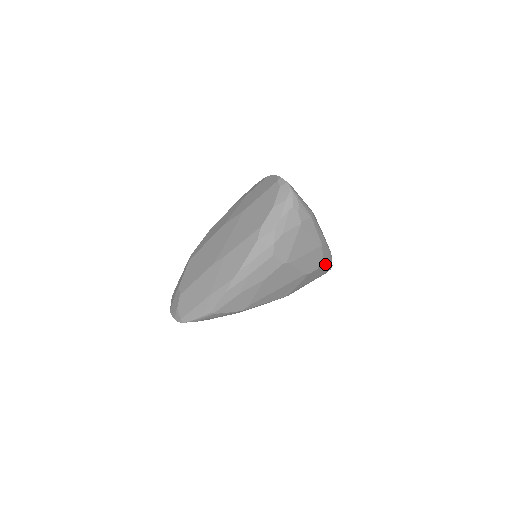
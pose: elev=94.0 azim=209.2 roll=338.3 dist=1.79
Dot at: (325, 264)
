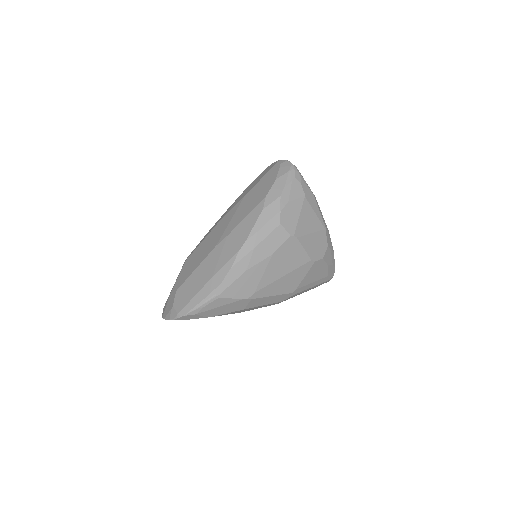
Dot at: (329, 259)
